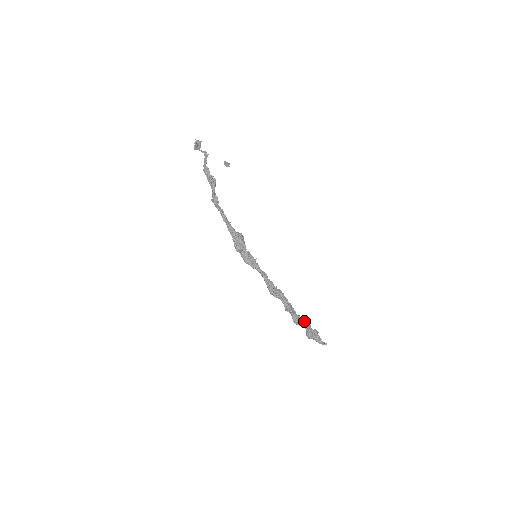
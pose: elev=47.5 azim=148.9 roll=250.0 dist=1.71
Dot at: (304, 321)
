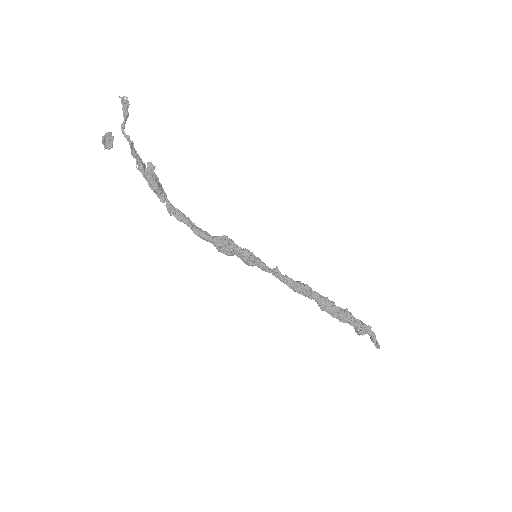
Dot at: (348, 316)
